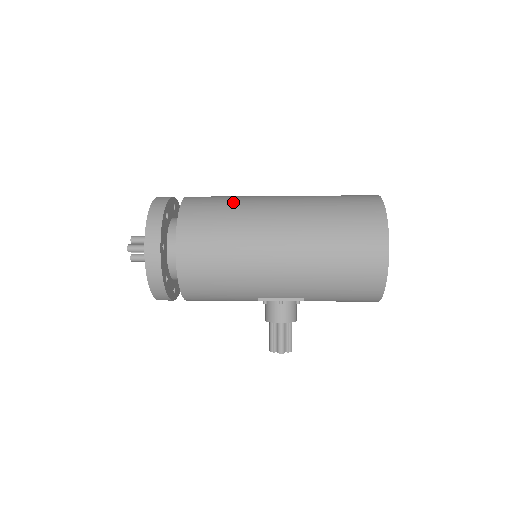
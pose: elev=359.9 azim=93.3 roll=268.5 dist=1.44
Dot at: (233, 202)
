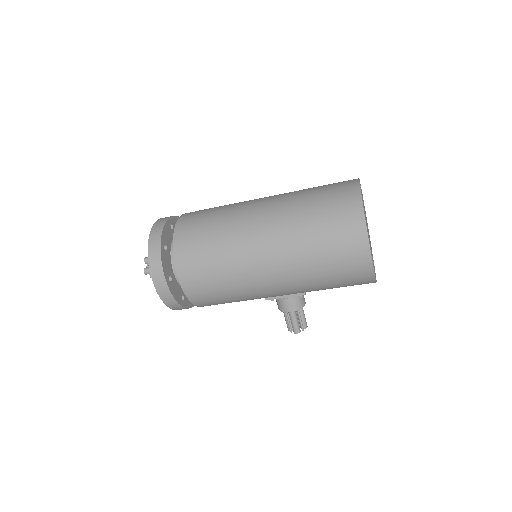
Dot at: (218, 226)
